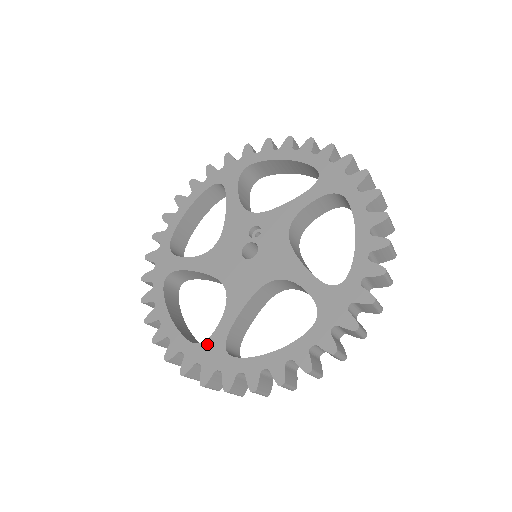
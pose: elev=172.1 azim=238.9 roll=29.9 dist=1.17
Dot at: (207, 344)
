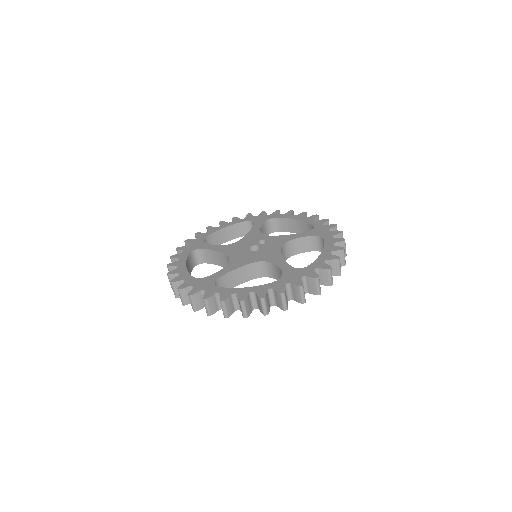
Dot at: (204, 279)
